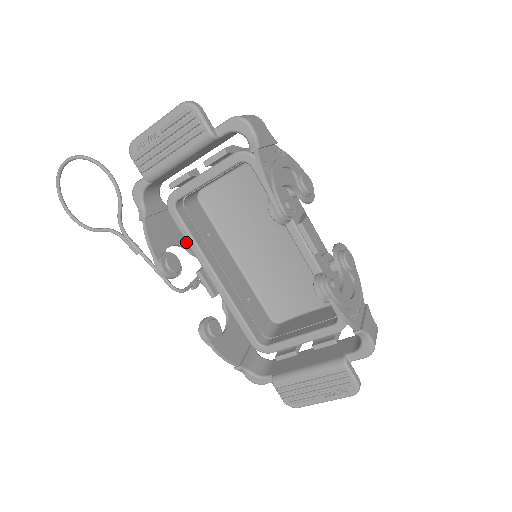
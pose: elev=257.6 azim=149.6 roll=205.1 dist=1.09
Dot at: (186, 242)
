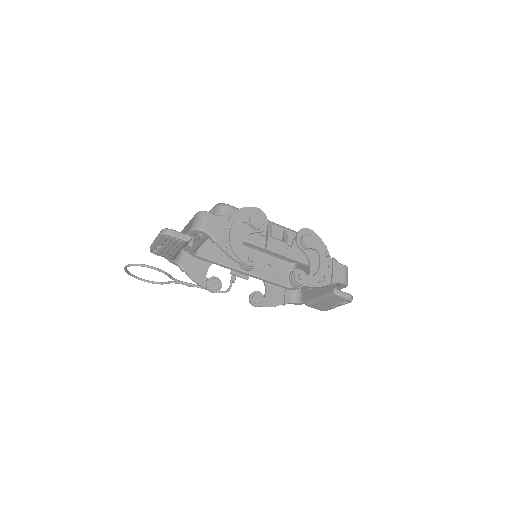
Dot at: occluded
